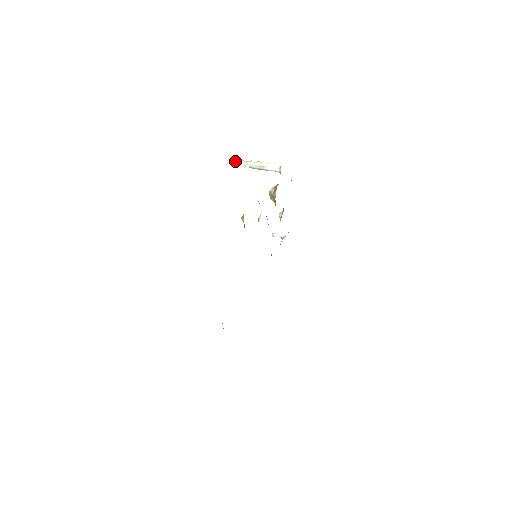
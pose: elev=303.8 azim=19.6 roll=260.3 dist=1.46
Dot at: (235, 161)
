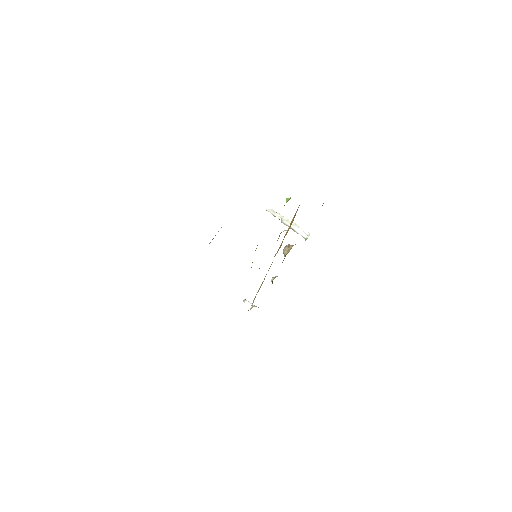
Dot at: (273, 211)
